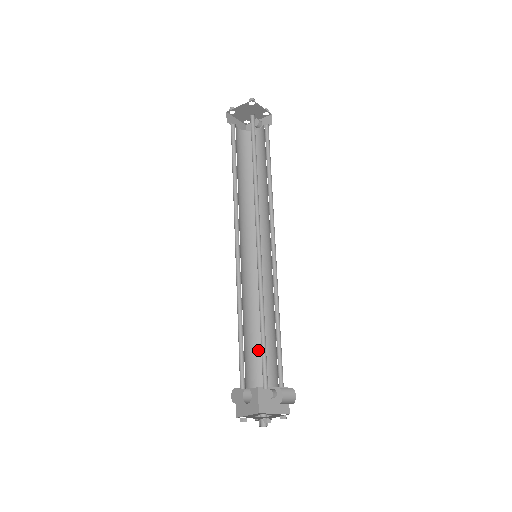
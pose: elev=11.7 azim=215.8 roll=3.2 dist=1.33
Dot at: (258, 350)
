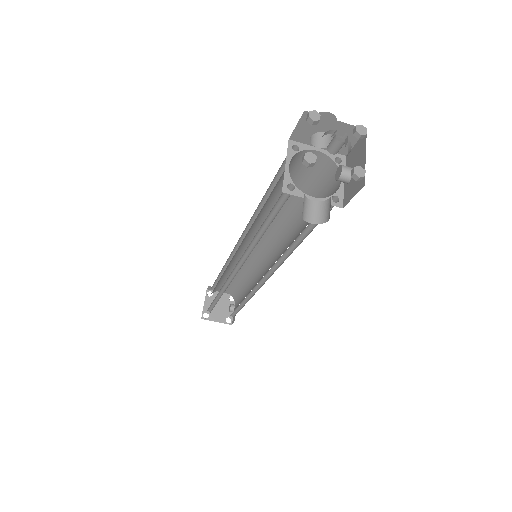
Dot at: occluded
